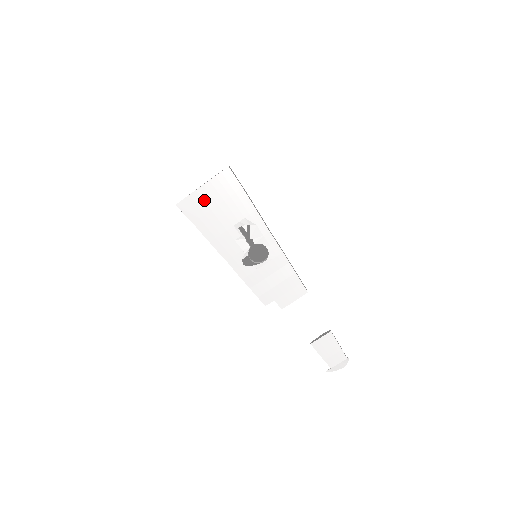
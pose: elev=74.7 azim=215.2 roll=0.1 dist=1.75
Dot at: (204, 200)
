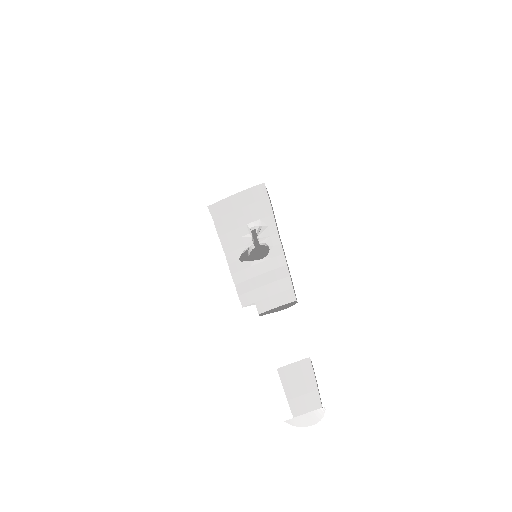
Dot at: (232, 204)
